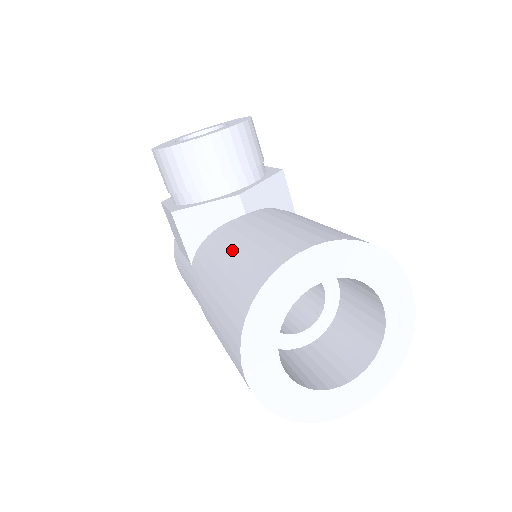
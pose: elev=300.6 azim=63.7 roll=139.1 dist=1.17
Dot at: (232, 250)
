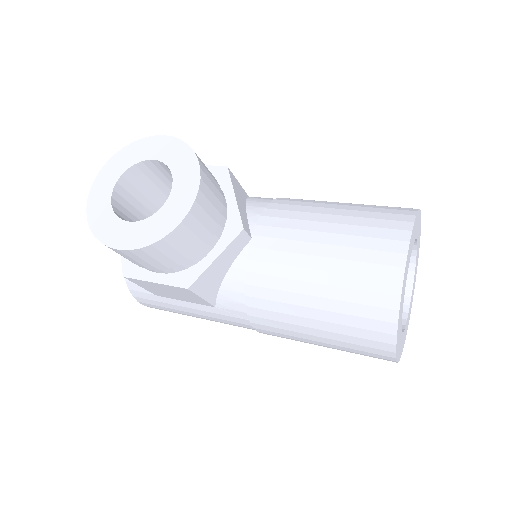
Dot at: (303, 286)
